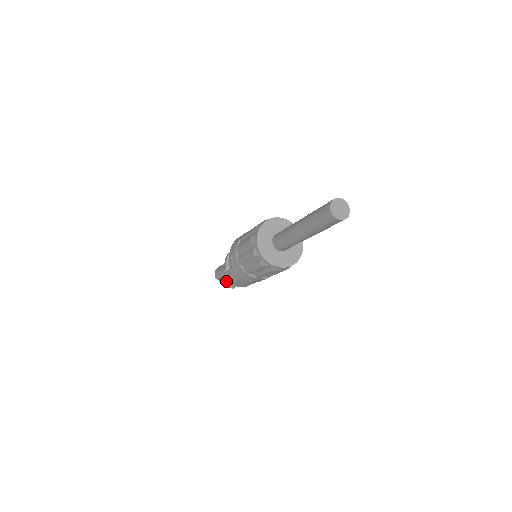
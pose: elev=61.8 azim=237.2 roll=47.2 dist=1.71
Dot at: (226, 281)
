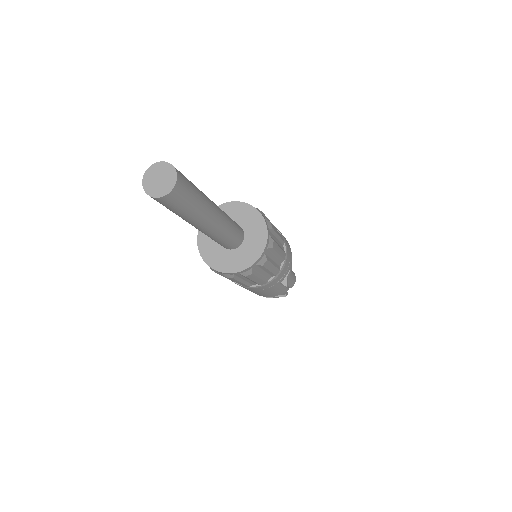
Dot at: occluded
